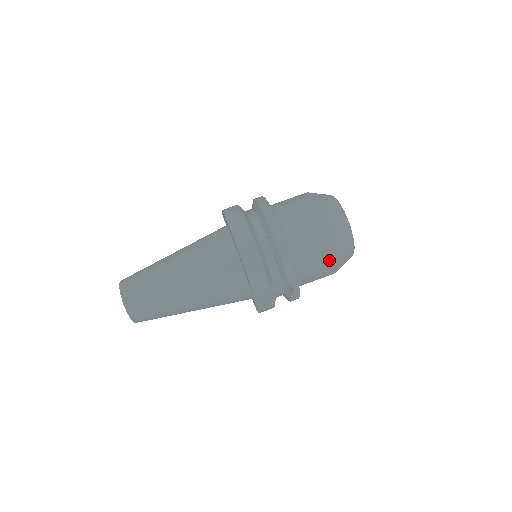
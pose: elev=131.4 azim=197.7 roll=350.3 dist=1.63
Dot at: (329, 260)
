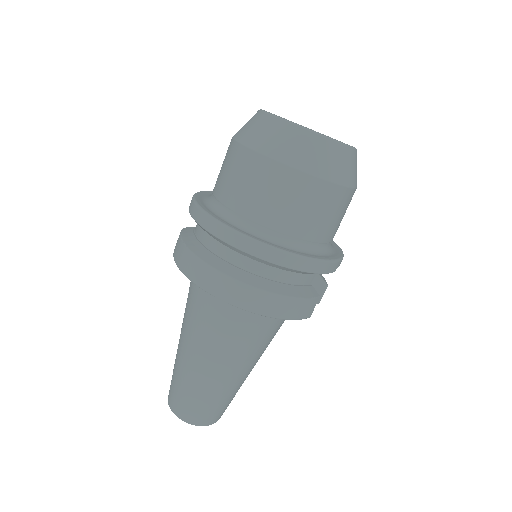
Dot at: (347, 201)
